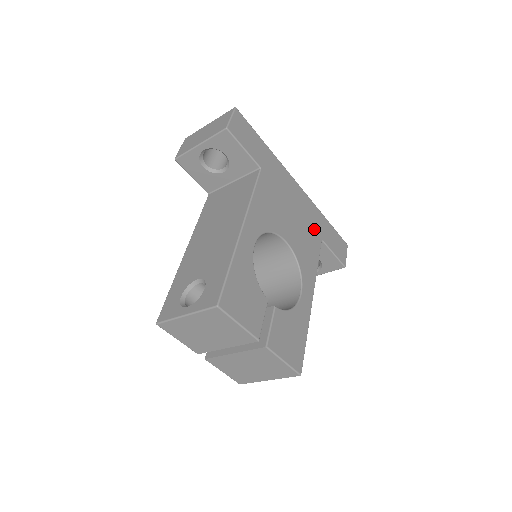
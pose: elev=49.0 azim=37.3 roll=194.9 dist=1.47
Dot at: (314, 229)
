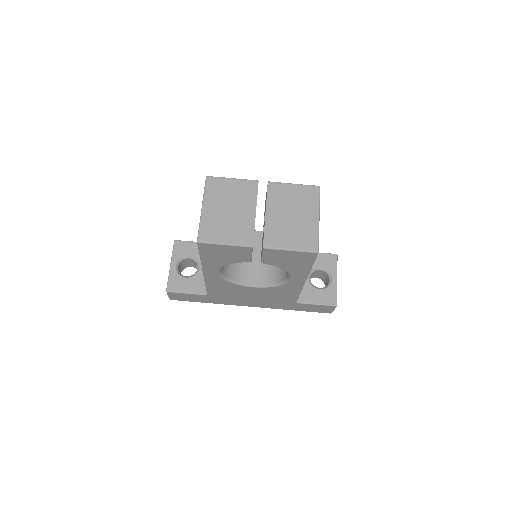
Dot at: occluded
